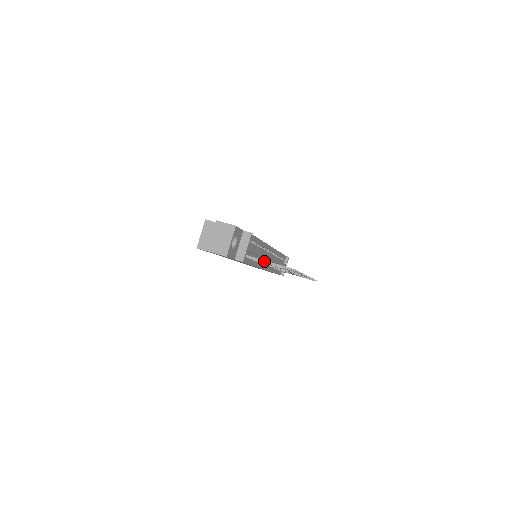
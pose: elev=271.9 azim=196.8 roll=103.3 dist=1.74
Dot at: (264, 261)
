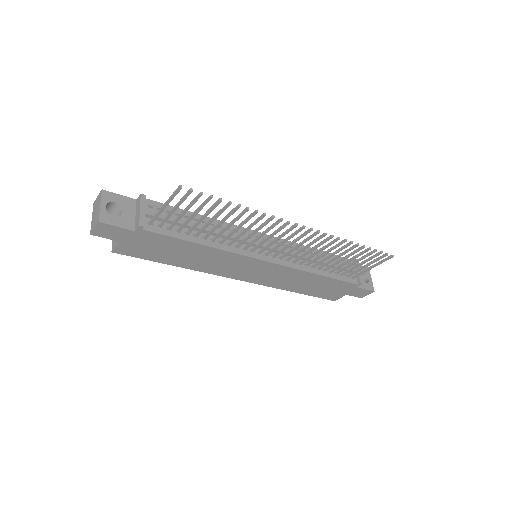
Dot at: (160, 209)
